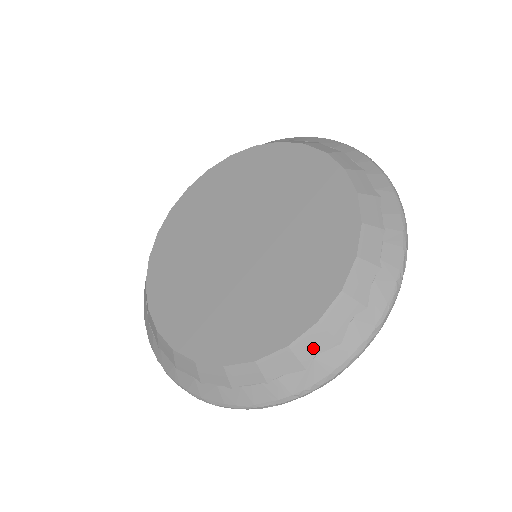
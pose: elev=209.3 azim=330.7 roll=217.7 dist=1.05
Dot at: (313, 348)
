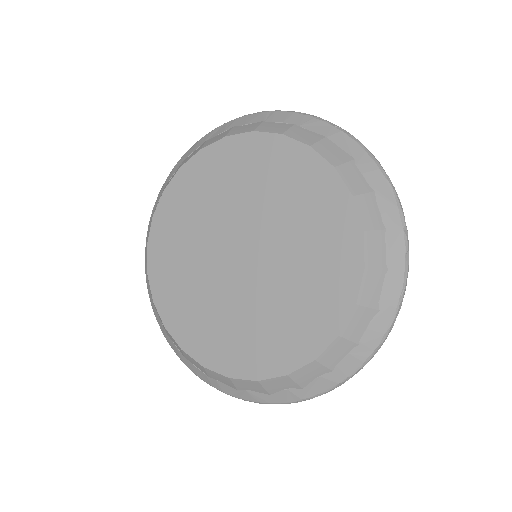
Dot at: (248, 387)
